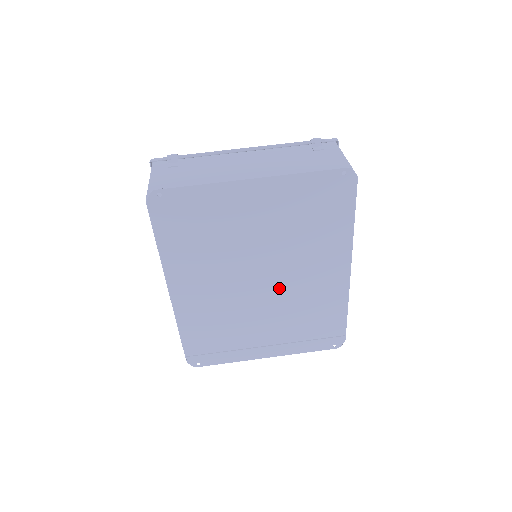
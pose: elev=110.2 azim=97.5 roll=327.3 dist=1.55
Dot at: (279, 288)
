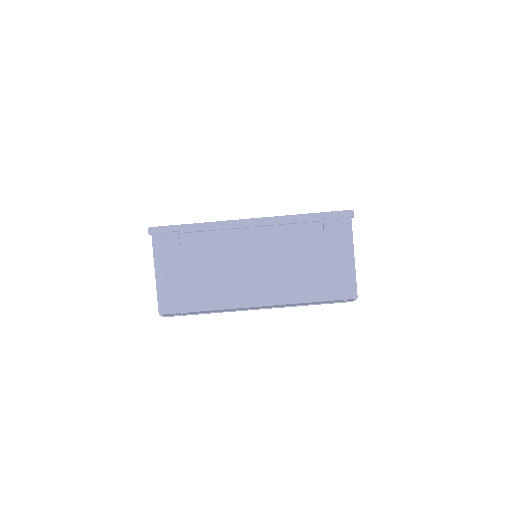
Dot at: occluded
